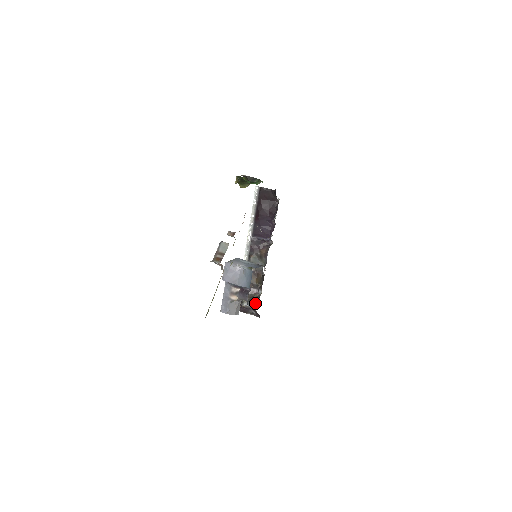
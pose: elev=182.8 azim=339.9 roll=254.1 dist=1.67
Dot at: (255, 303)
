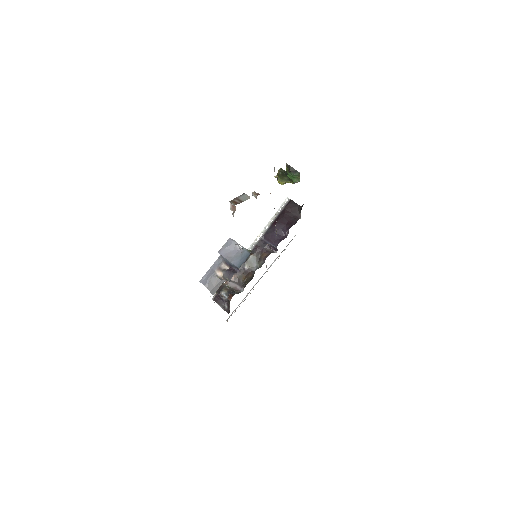
Dot at: (233, 294)
